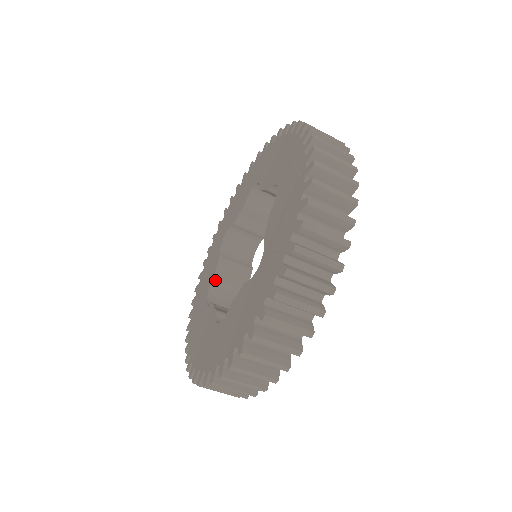
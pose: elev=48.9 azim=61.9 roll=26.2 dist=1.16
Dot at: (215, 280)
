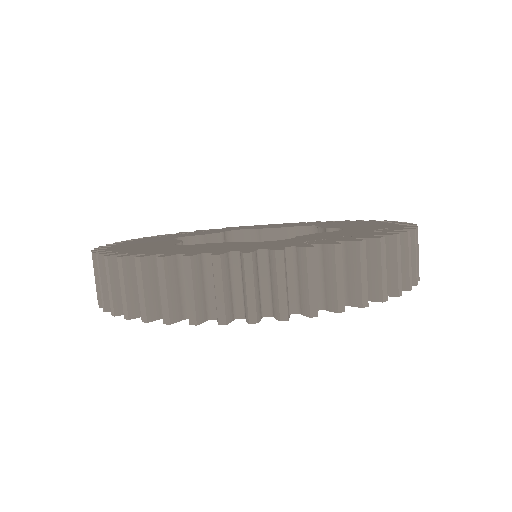
Dot at: (199, 238)
